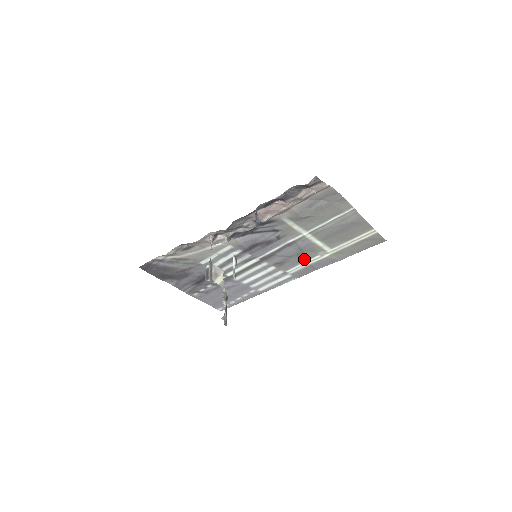
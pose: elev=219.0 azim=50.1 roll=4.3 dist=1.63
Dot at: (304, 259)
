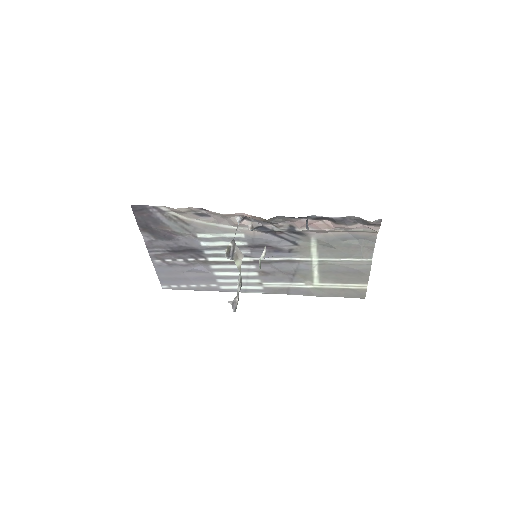
Dot at: (289, 280)
